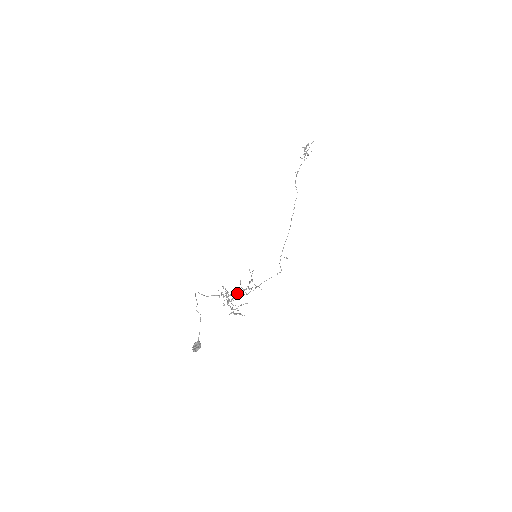
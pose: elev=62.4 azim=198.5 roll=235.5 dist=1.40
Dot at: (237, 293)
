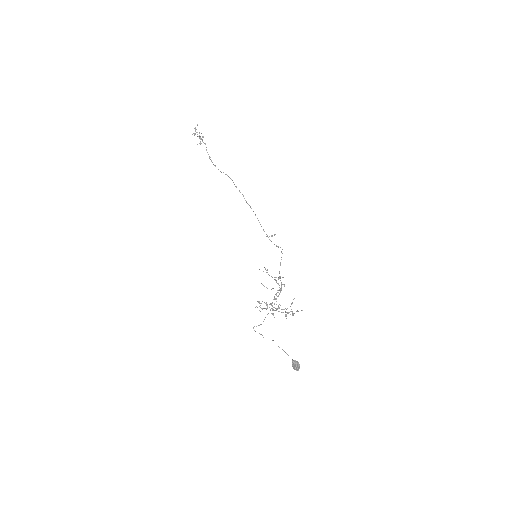
Dot at: occluded
